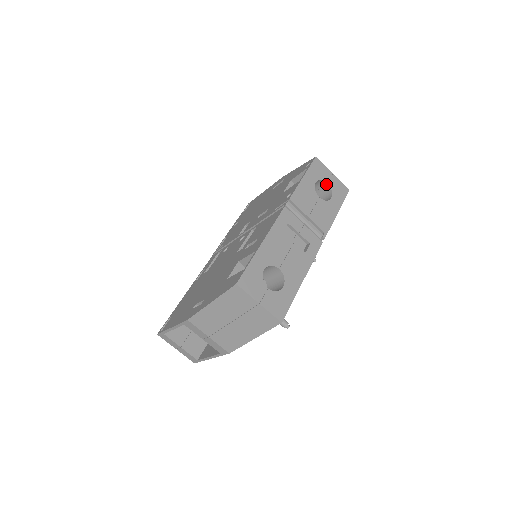
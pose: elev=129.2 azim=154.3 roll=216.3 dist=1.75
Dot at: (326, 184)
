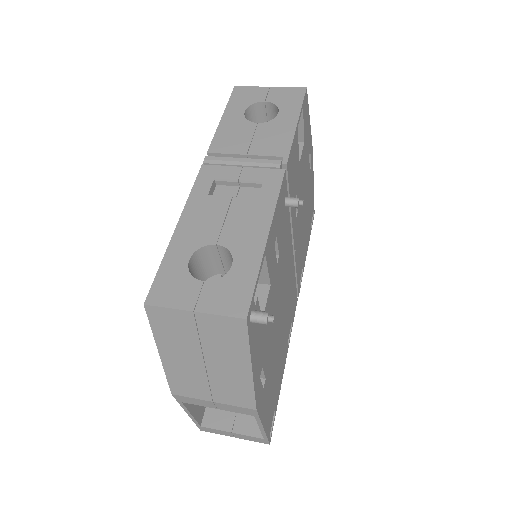
Dot at: (265, 104)
